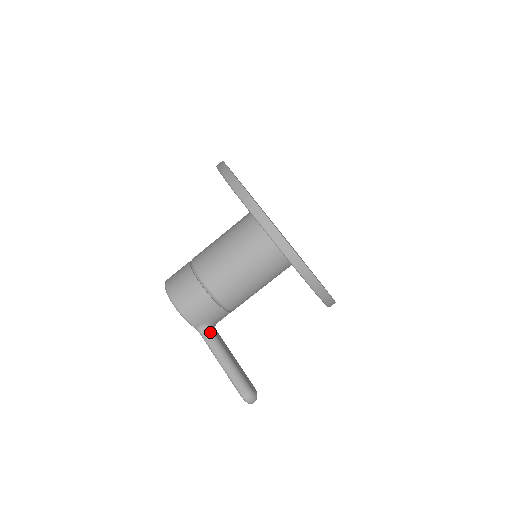
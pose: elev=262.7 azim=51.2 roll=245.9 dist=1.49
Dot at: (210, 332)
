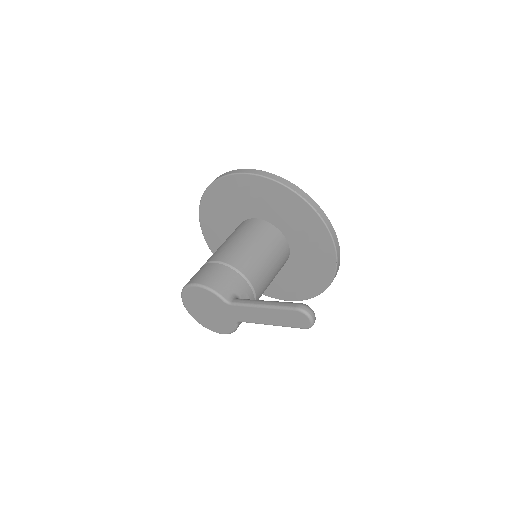
Dot at: (240, 299)
